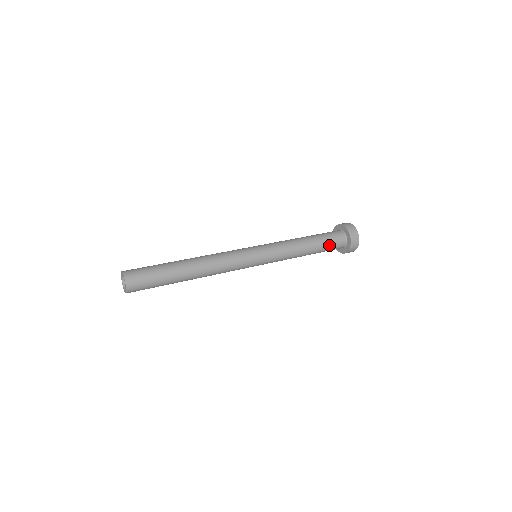
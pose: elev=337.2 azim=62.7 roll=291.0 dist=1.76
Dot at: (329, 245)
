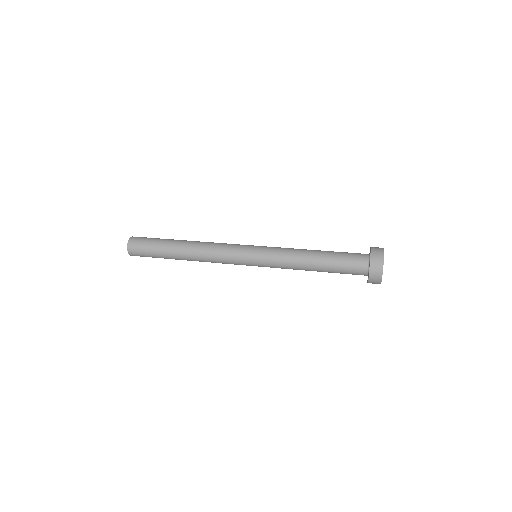
Dot at: (342, 271)
